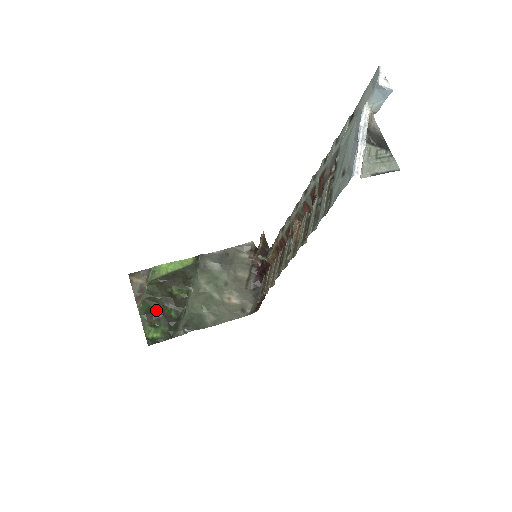
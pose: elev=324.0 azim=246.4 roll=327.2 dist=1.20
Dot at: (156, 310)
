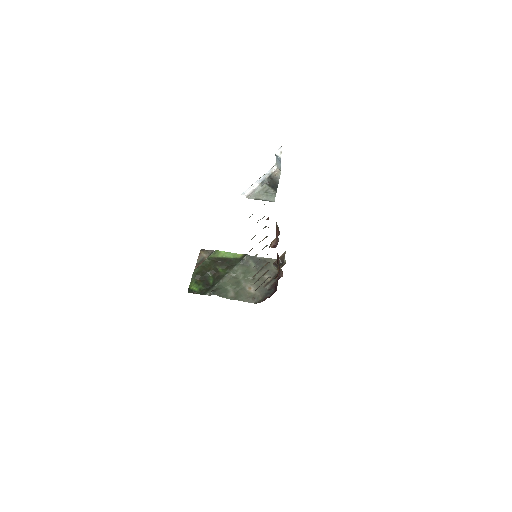
Dot at: (203, 275)
